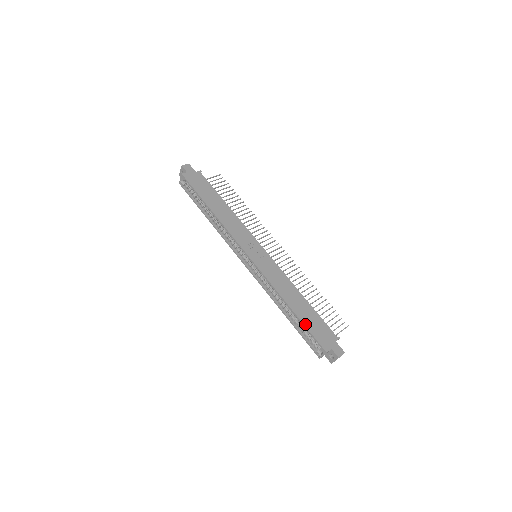
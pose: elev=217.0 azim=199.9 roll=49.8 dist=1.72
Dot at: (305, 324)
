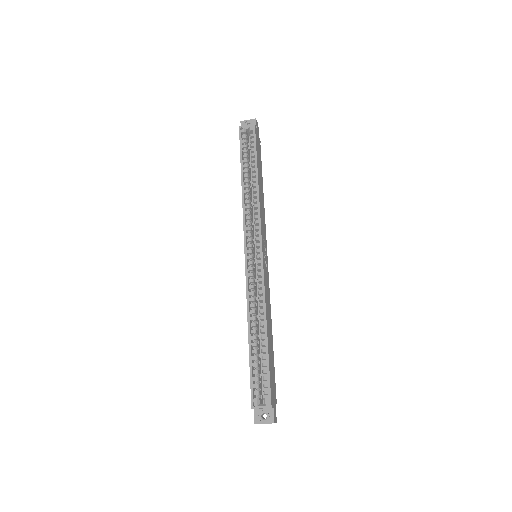
Dot at: (269, 360)
